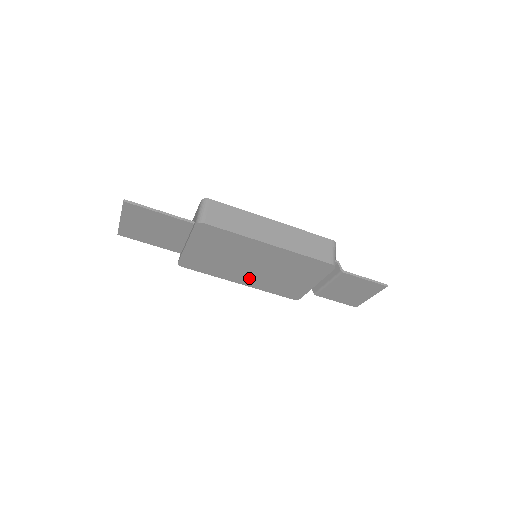
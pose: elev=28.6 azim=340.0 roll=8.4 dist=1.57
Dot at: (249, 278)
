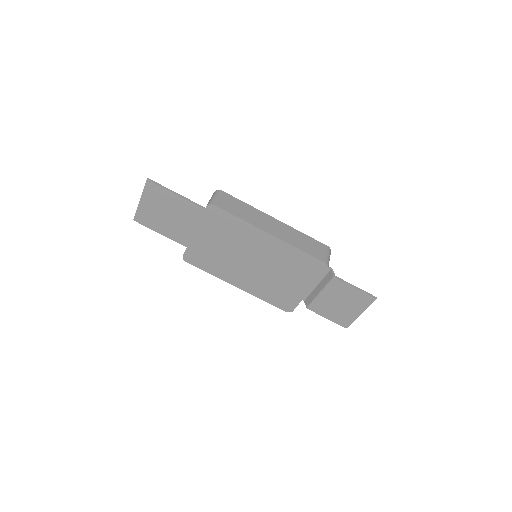
Dot at: (247, 280)
